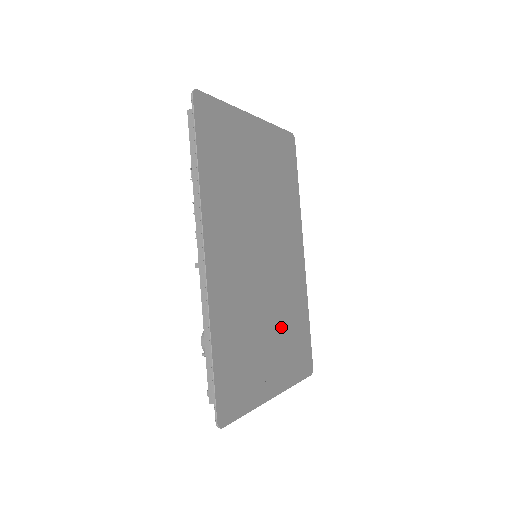
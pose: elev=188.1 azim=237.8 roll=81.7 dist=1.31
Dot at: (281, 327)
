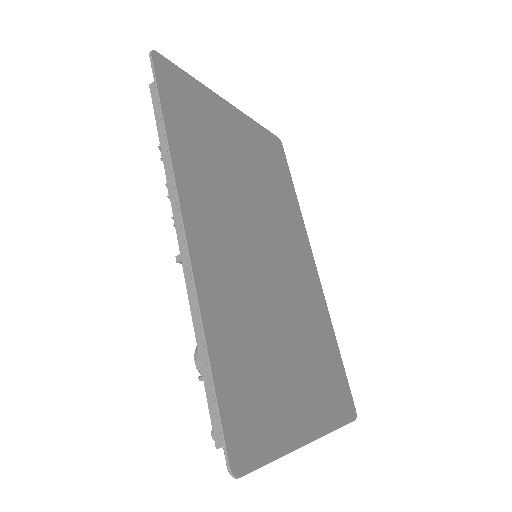
Dot at: (303, 347)
